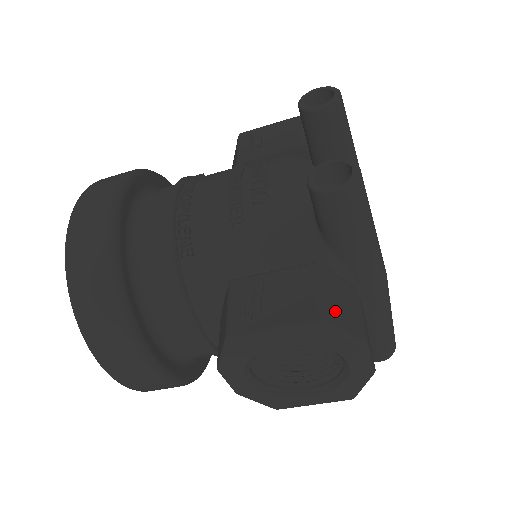
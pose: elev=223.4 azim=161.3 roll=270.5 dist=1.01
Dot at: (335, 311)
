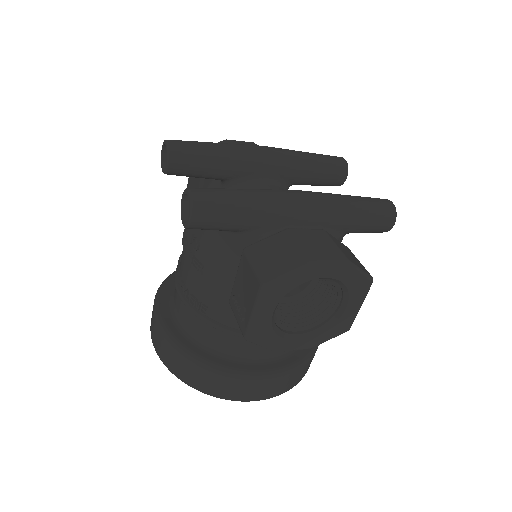
Dot at: (270, 267)
